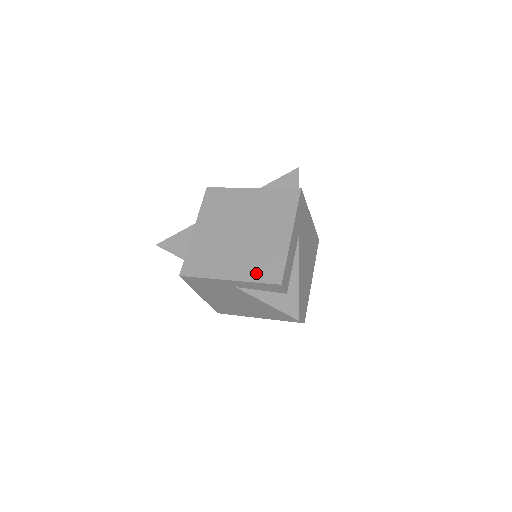
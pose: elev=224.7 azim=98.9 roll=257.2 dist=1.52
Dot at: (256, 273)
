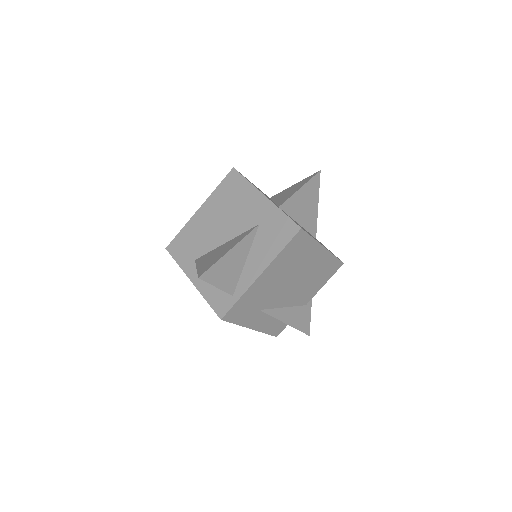
Dot at: occluded
